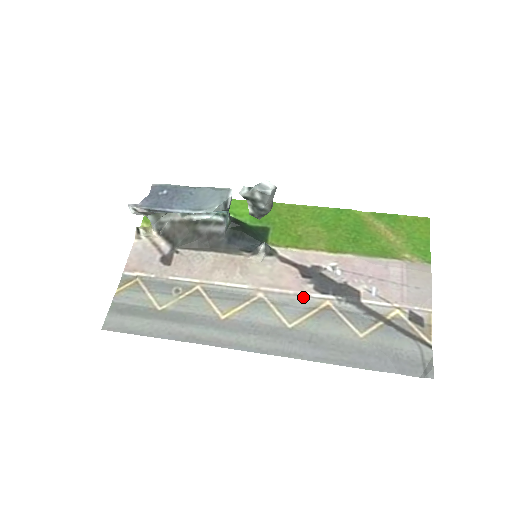
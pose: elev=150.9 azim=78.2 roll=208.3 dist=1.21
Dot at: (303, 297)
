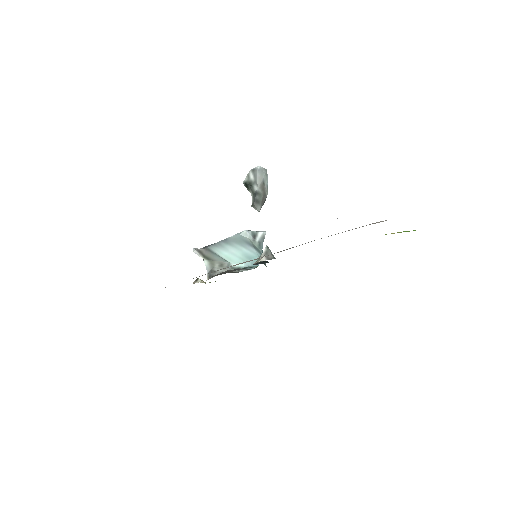
Dot at: (268, 255)
